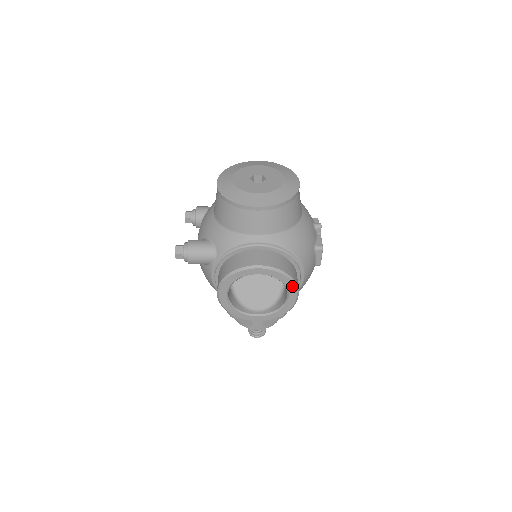
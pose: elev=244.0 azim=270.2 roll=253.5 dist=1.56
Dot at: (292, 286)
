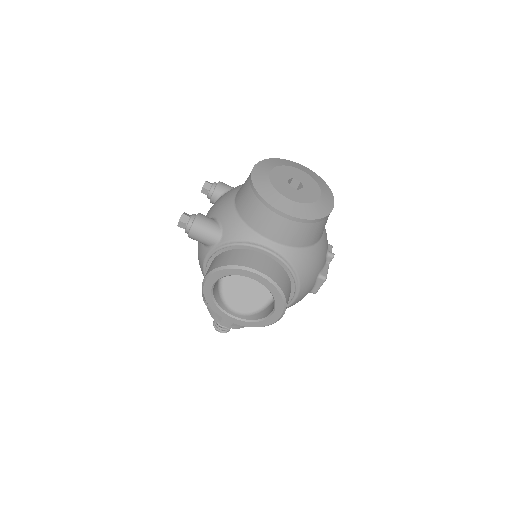
Dot at: (281, 305)
